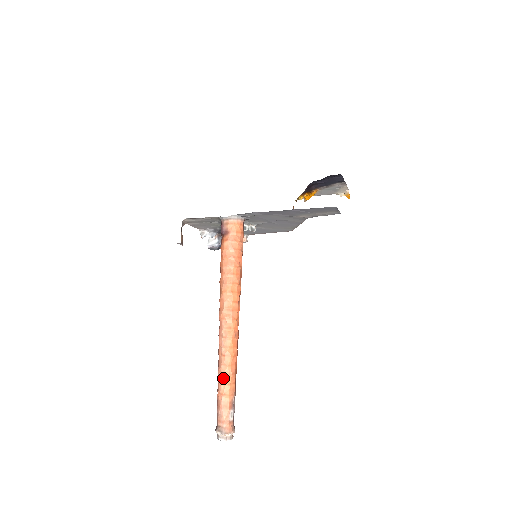
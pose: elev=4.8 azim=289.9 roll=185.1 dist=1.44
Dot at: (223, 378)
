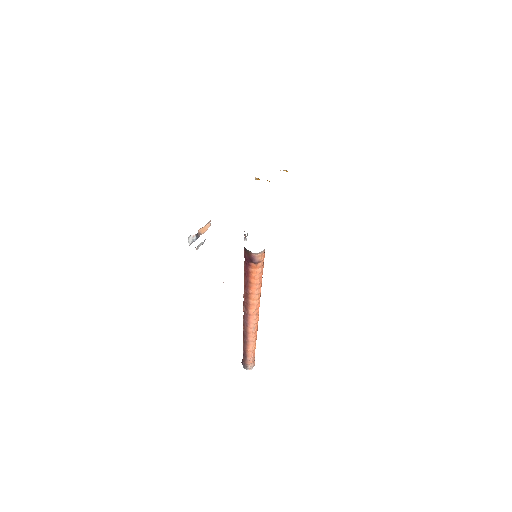
Dot at: (254, 343)
